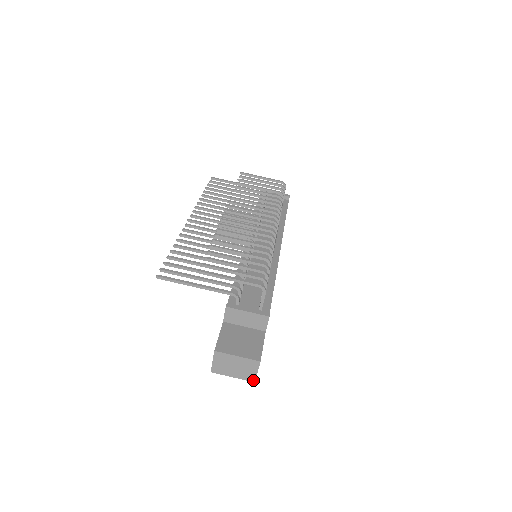
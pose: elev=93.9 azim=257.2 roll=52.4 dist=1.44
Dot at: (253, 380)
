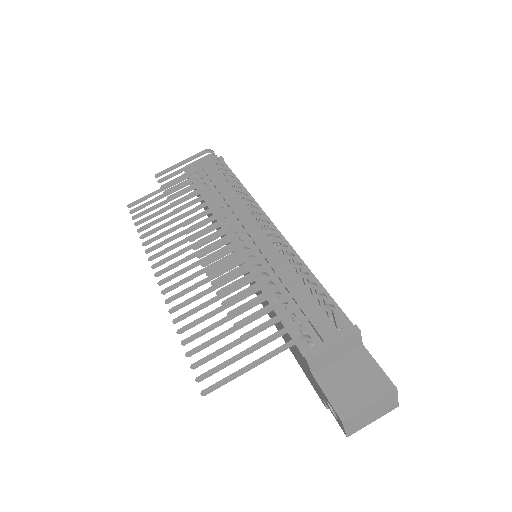
Dot at: (396, 407)
